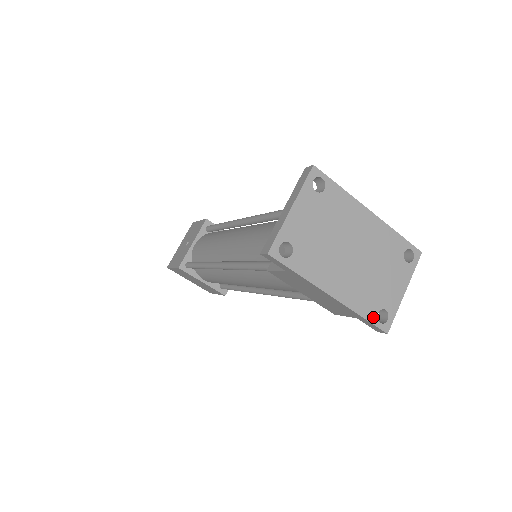
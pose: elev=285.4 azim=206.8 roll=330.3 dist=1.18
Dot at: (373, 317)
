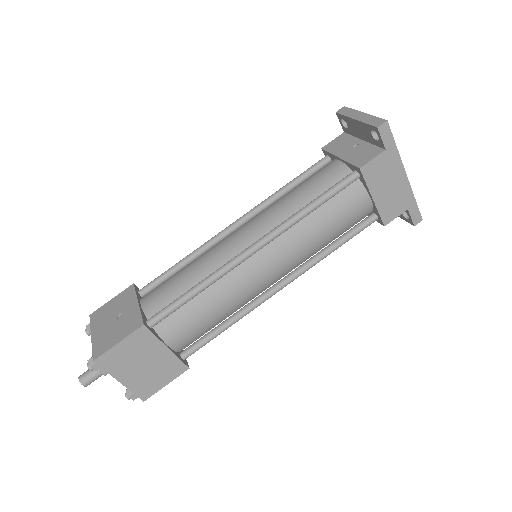
Dot at: (415, 205)
